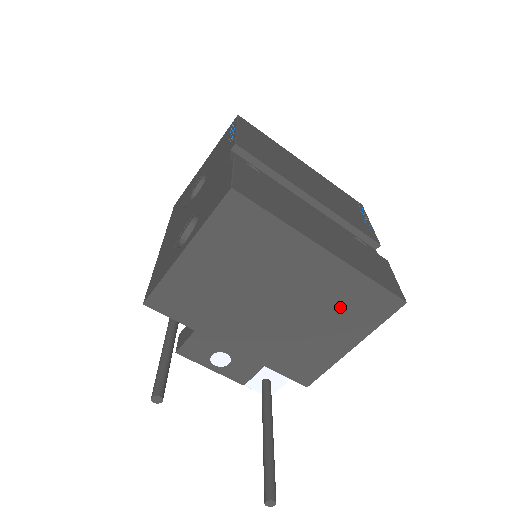
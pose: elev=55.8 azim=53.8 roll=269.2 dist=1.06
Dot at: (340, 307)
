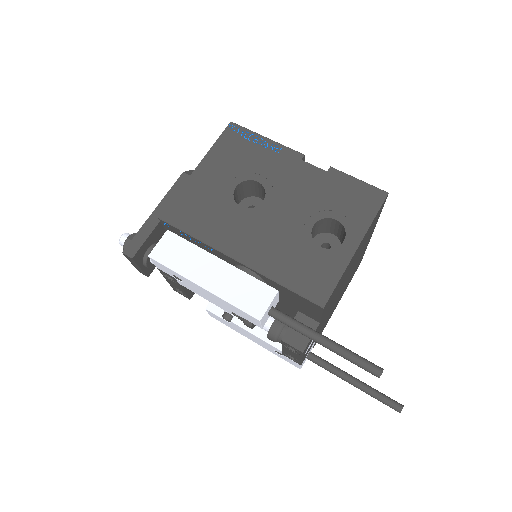
Dot at: (352, 274)
